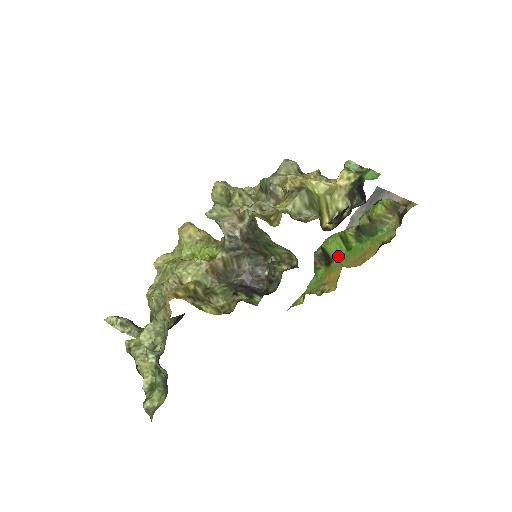
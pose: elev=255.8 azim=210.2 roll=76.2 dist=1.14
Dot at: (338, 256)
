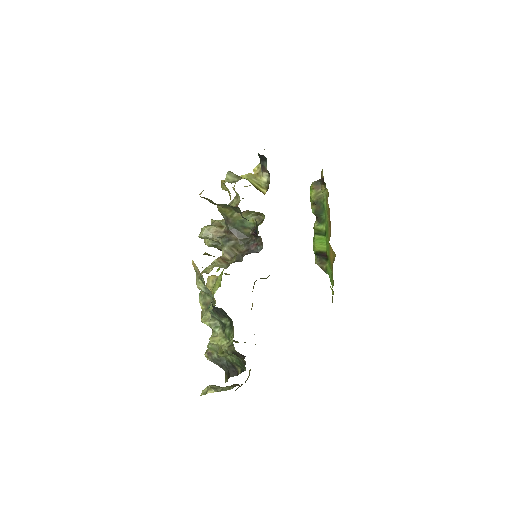
Dot at: (325, 245)
